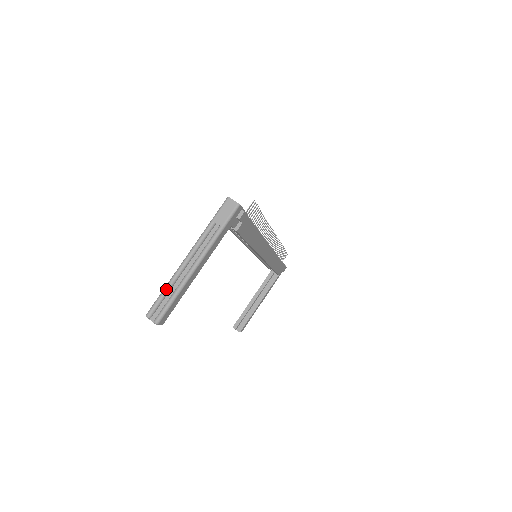
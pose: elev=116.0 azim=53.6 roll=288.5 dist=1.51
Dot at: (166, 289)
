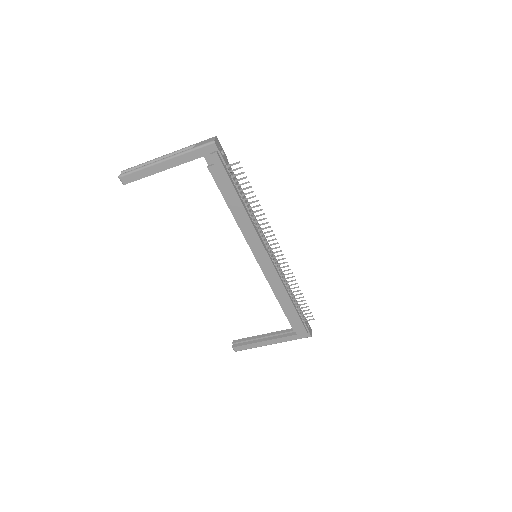
Dot at: (141, 164)
